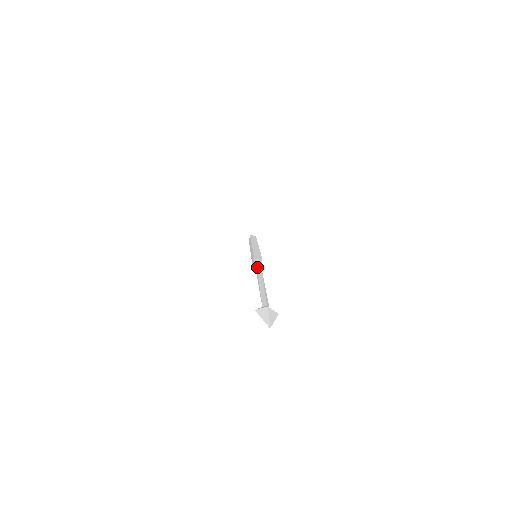
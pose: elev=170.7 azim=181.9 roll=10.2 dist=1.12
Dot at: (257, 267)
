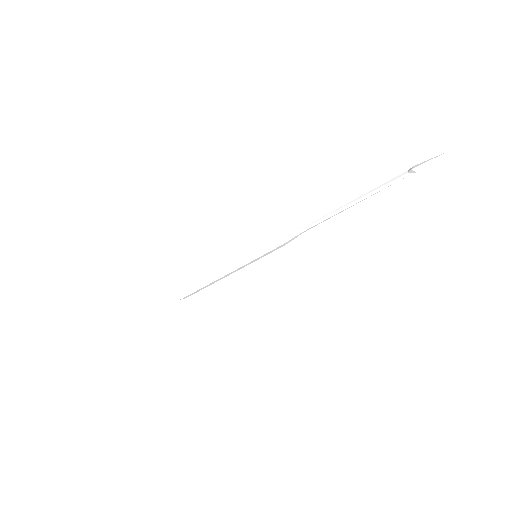
Dot at: (303, 227)
